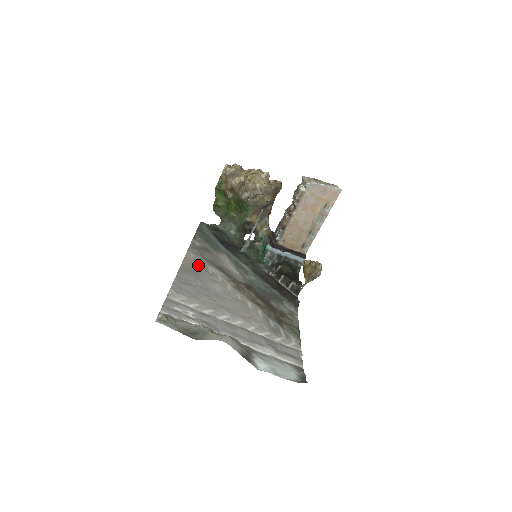
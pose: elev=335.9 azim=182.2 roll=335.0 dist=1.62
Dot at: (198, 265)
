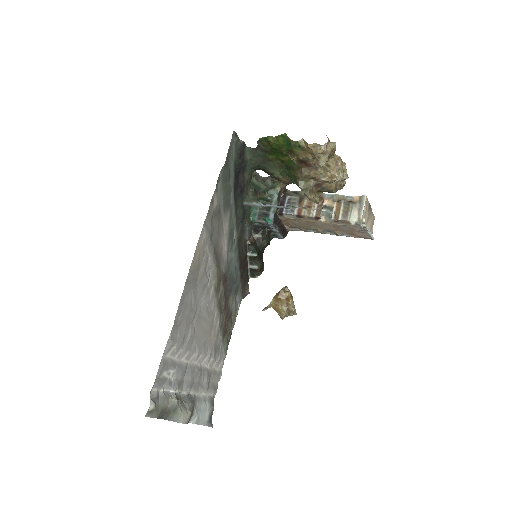
Dot at: (202, 258)
